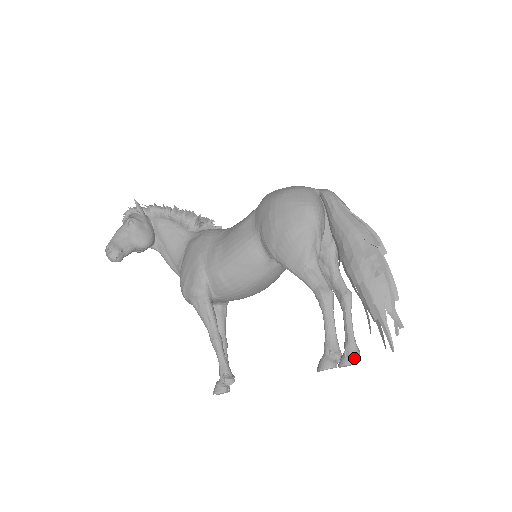
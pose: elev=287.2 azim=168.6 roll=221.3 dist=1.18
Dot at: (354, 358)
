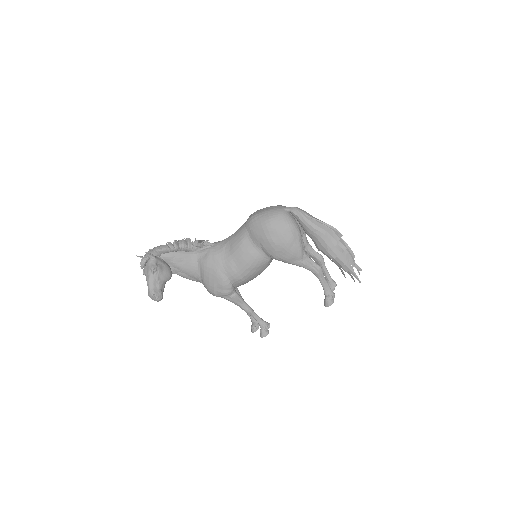
Dot at: occluded
